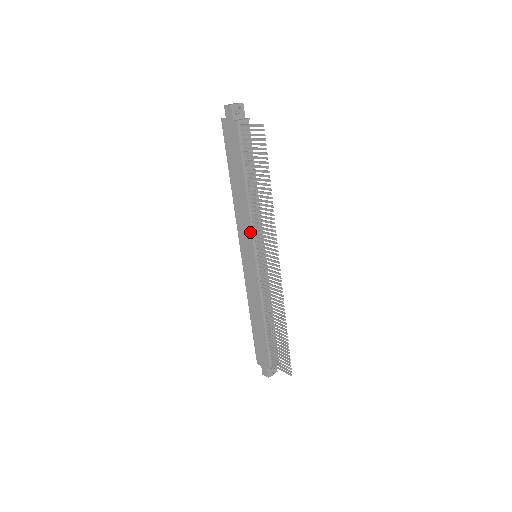
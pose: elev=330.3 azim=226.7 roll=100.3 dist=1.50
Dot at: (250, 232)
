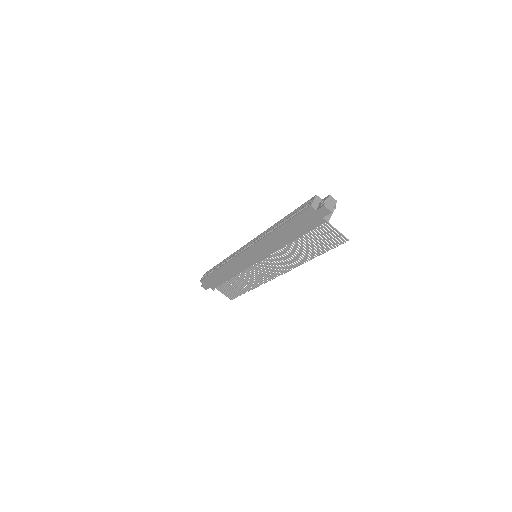
Dot at: (268, 254)
